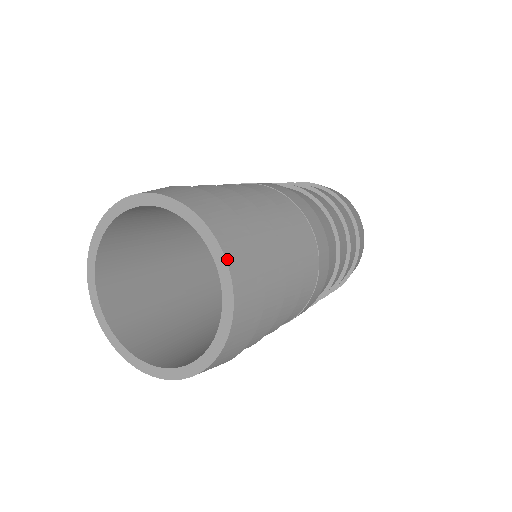
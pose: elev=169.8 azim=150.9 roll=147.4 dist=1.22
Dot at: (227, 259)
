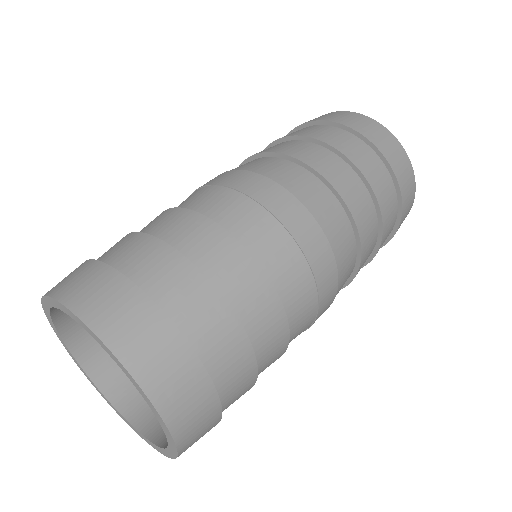
Dot at: (178, 456)
